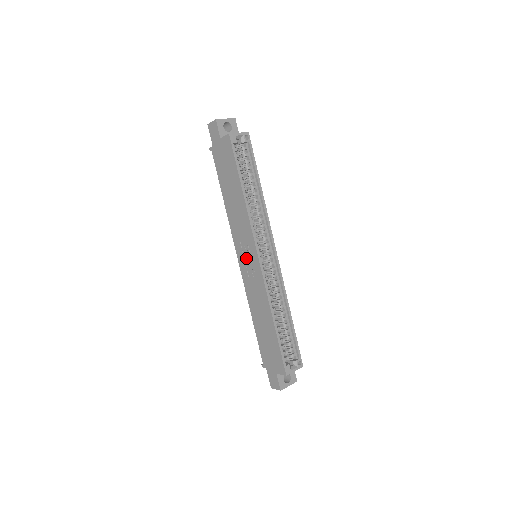
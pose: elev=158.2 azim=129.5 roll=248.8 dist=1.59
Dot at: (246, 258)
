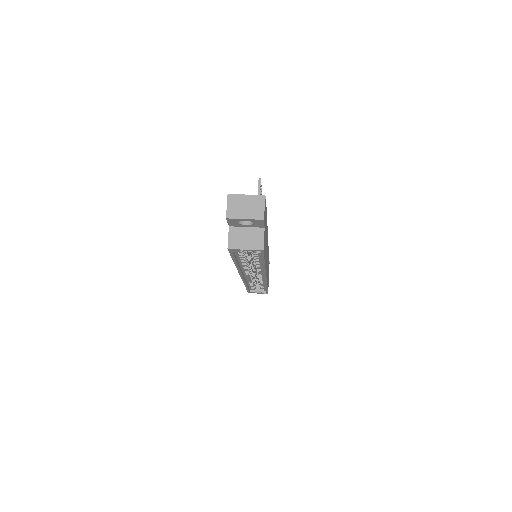
Dot at: occluded
